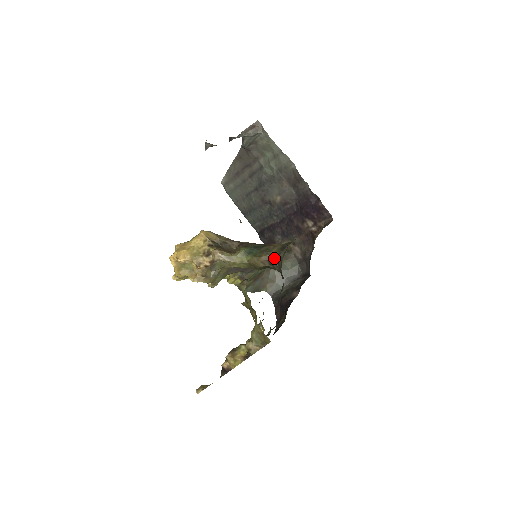
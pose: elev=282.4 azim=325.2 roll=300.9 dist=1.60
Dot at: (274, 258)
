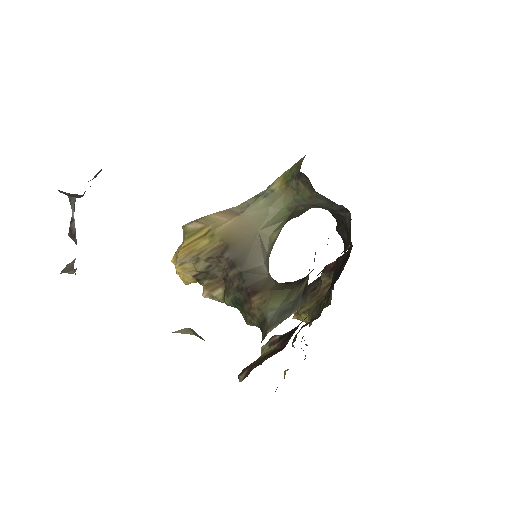
Dot at: occluded
